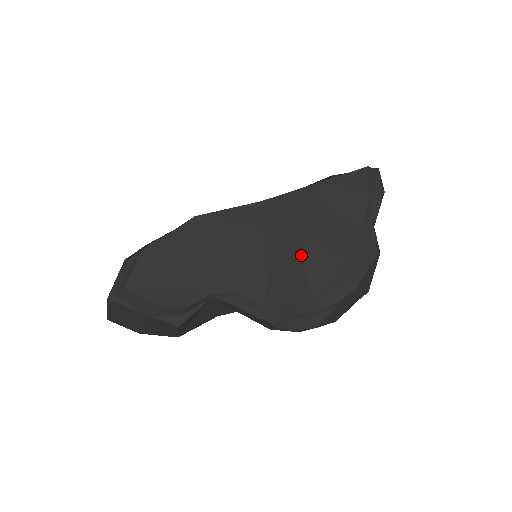
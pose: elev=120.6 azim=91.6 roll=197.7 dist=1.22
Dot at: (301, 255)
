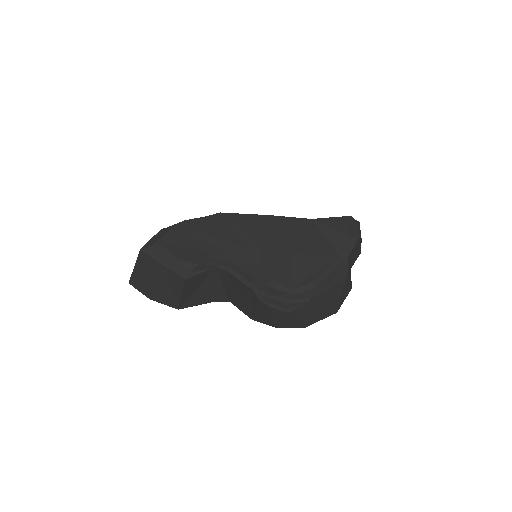
Dot at: (289, 258)
